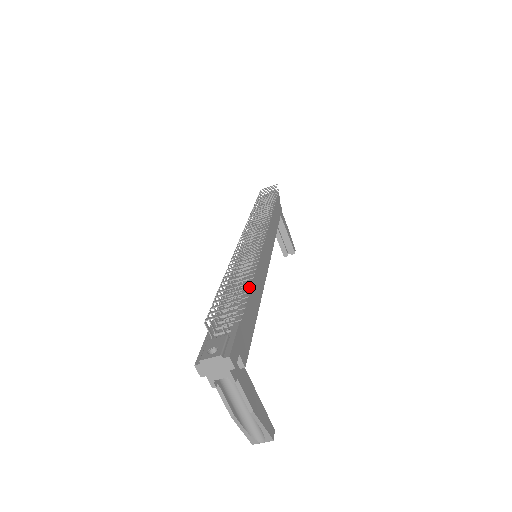
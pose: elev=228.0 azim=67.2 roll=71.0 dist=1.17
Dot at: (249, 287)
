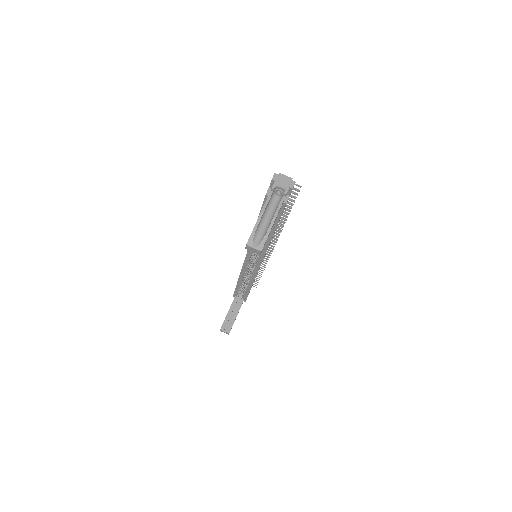
Dot at: (289, 211)
